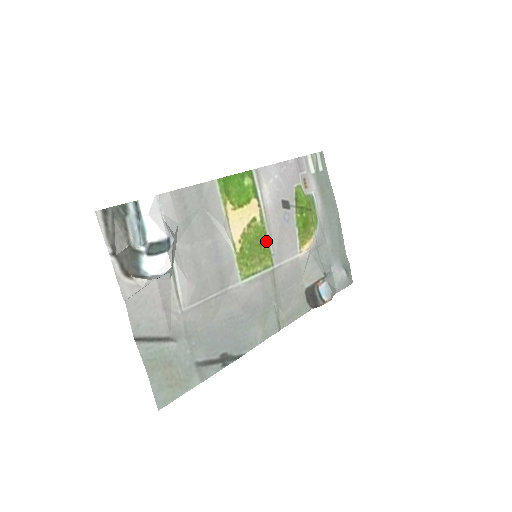
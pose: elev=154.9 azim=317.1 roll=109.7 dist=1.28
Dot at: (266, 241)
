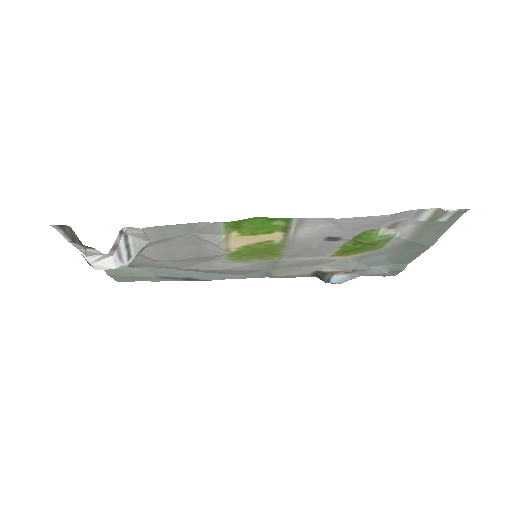
Dot at: (280, 250)
